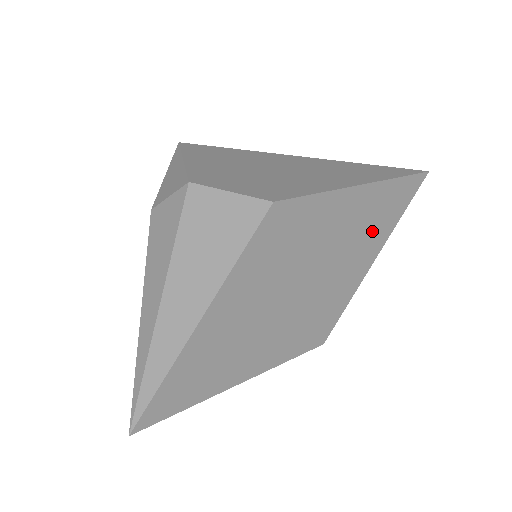
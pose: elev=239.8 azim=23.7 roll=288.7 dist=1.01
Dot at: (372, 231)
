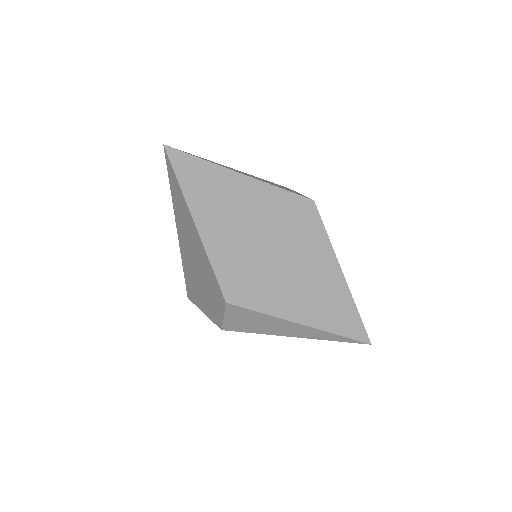
Dot at: (319, 304)
